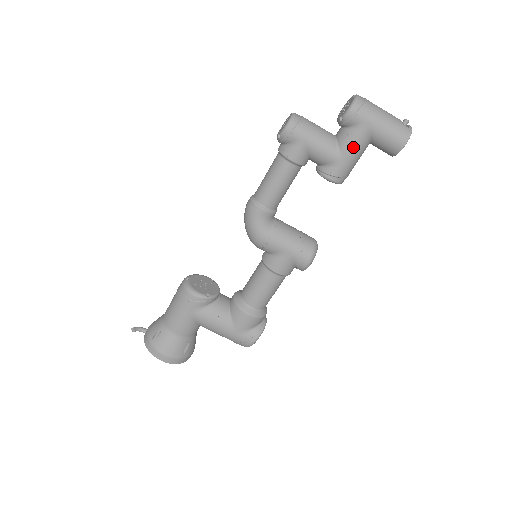
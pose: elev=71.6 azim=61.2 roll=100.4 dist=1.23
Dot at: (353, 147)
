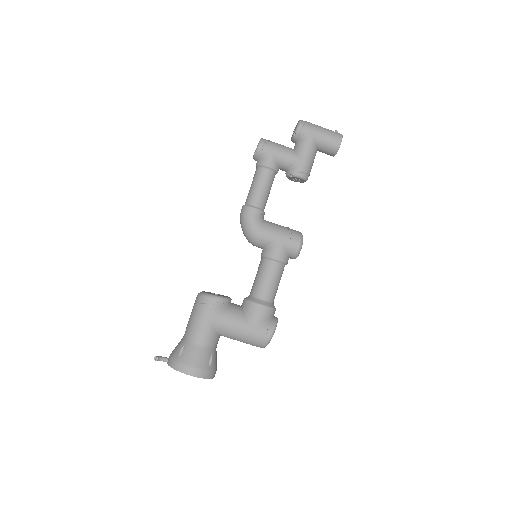
Dot at: (308, 149)
